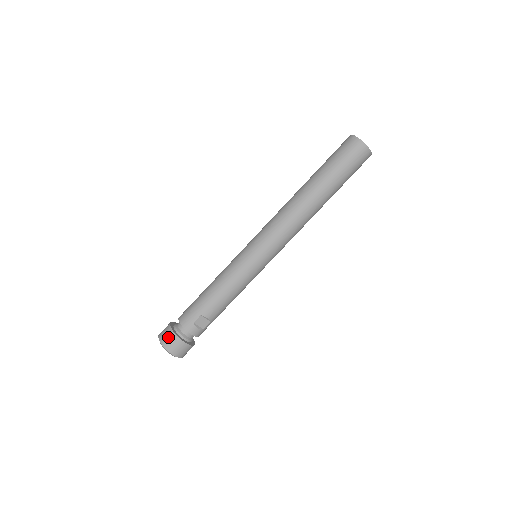
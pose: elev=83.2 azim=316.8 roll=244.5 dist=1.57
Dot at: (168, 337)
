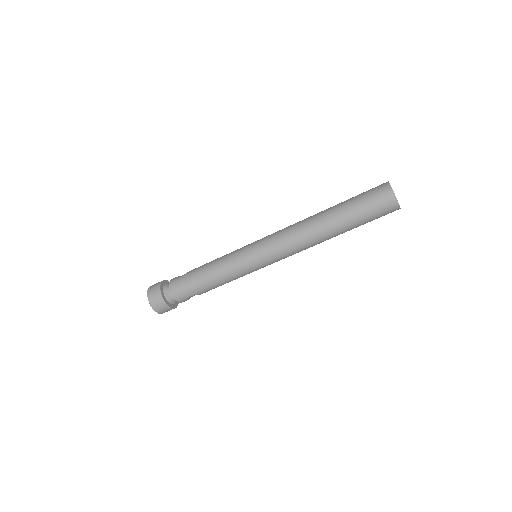
Dot at: (160, 306)
